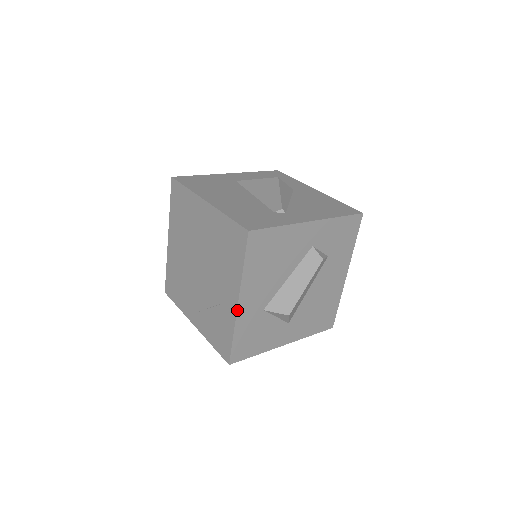
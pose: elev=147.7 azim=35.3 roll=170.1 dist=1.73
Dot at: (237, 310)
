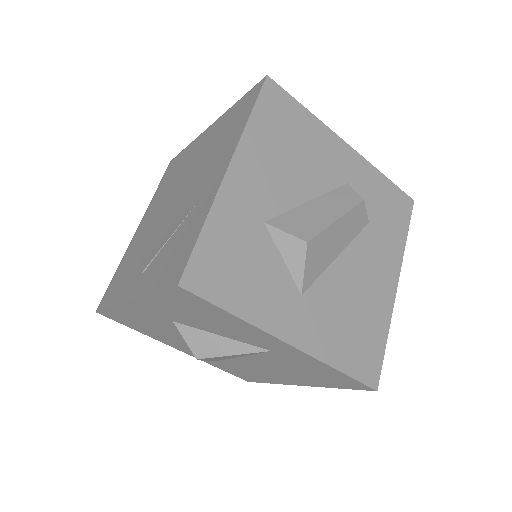
Dot at: (223, 179)
